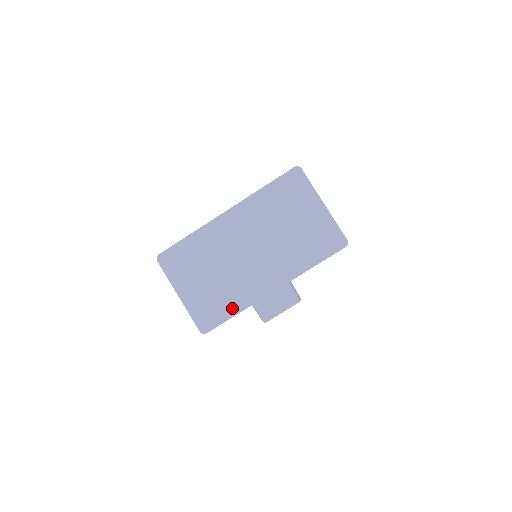
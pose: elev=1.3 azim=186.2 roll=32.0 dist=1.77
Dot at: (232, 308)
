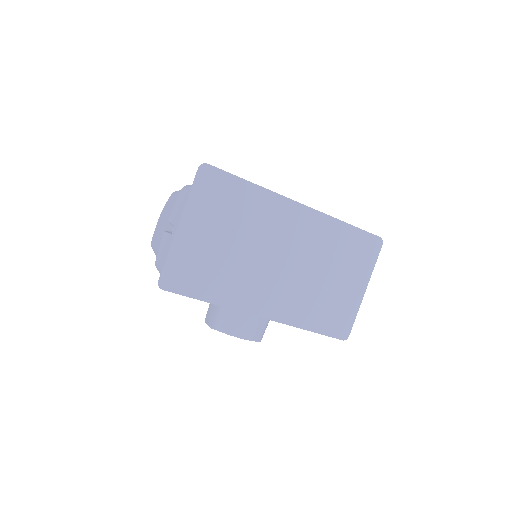
Dot at: (212, 293)
